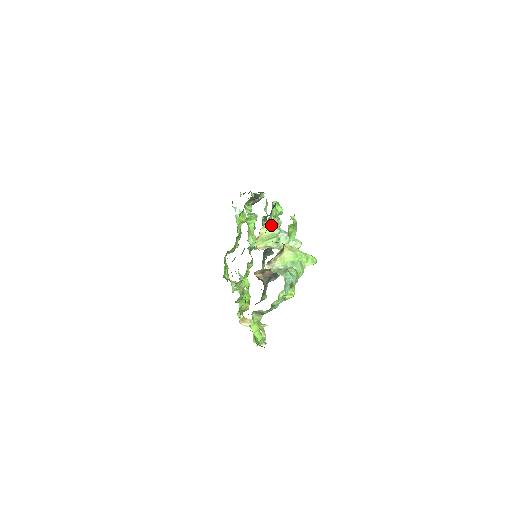
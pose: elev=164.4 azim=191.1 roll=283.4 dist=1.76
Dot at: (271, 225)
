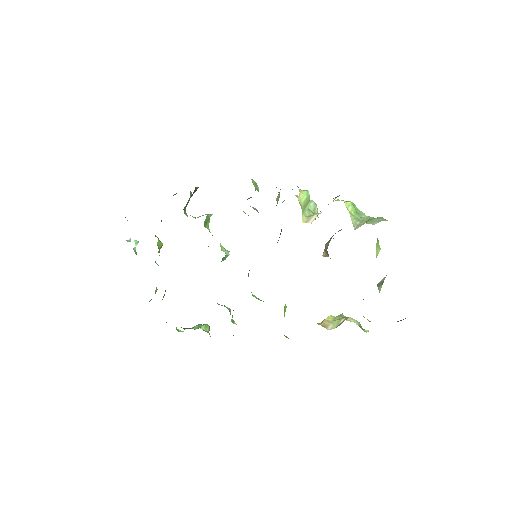
Dot at: (299, 189)
